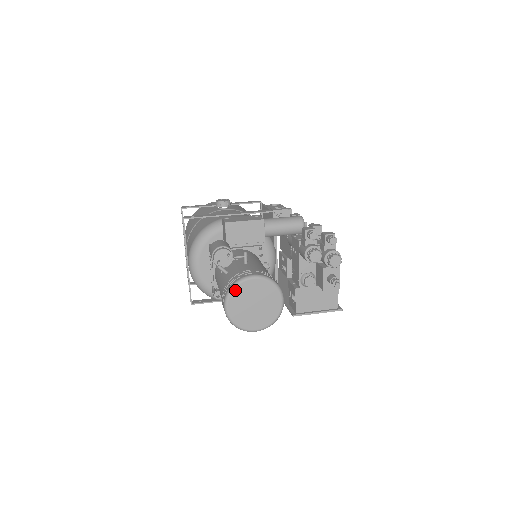
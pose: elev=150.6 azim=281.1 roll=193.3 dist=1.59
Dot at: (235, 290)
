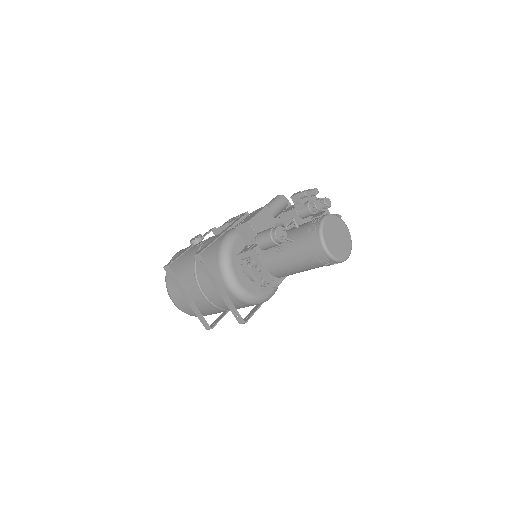
Dot at: (324, 233)
